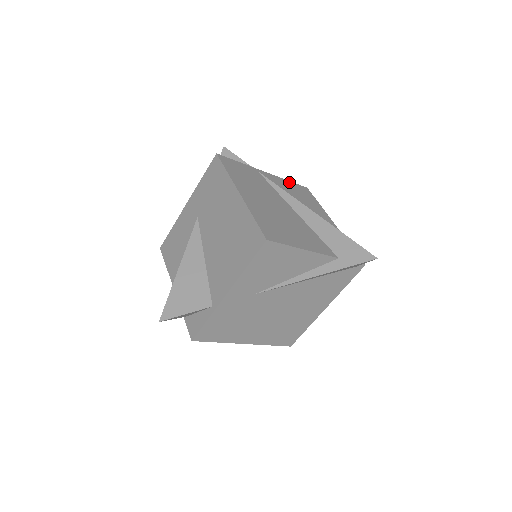
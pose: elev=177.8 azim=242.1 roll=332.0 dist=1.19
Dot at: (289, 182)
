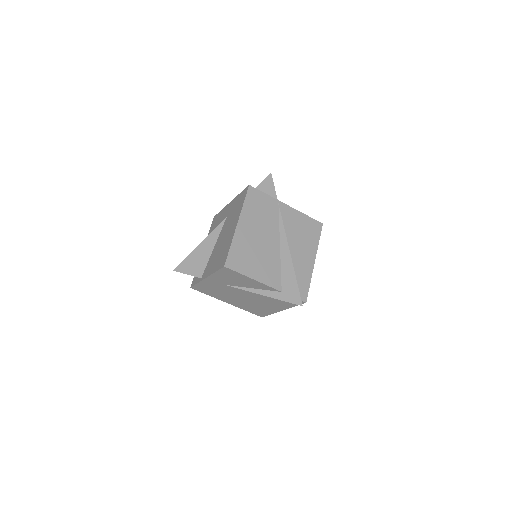
Dot at: (305, 216)
